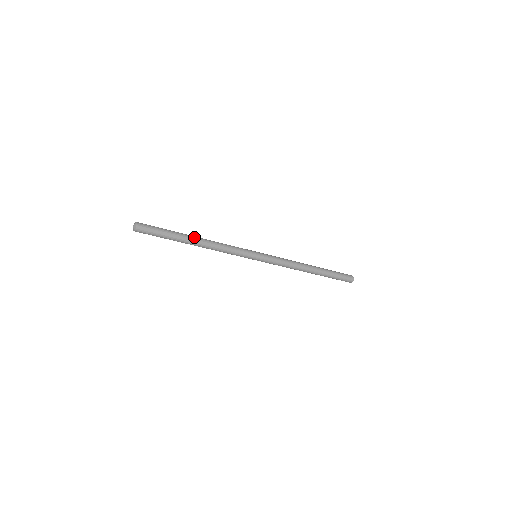
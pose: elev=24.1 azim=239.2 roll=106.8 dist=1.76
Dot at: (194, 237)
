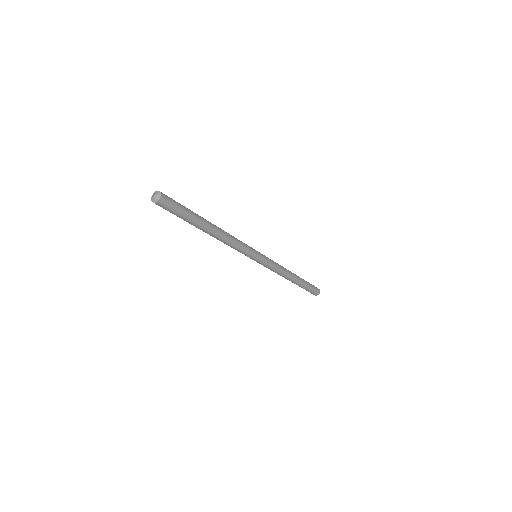
Dot at: (210, 222)
